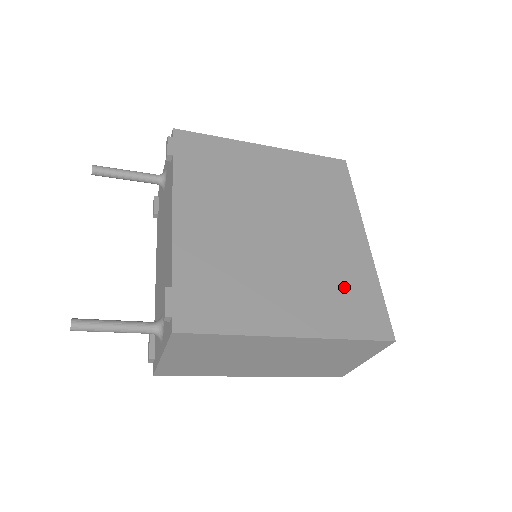
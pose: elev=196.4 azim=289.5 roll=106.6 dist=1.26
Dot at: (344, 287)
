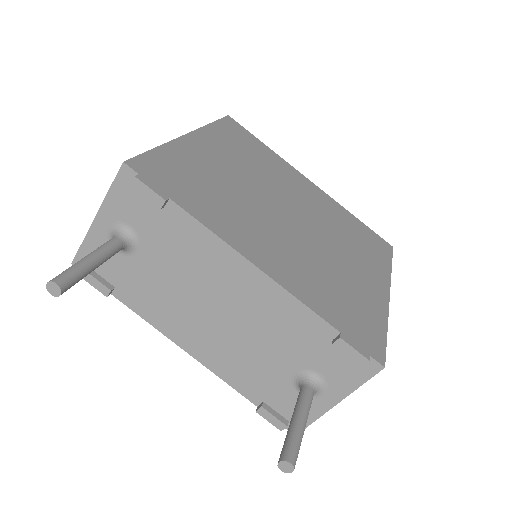
Dot at: (351, 231)
